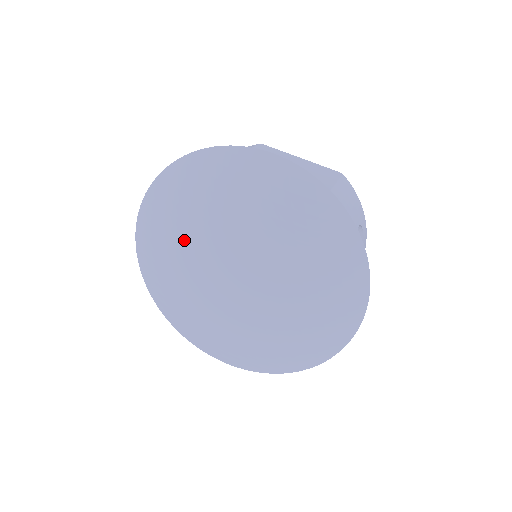
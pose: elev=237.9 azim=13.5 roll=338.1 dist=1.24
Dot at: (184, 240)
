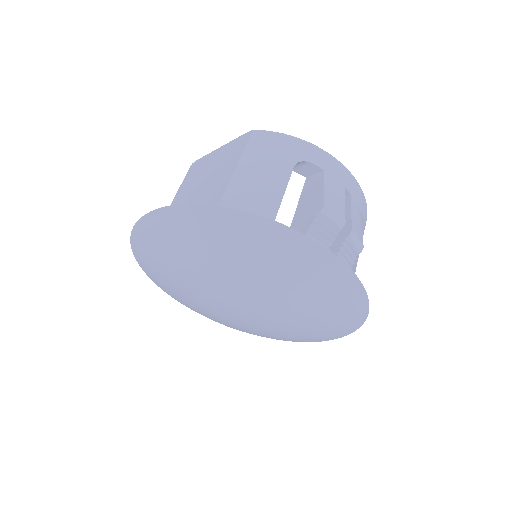
Dot at: (189, 299)
